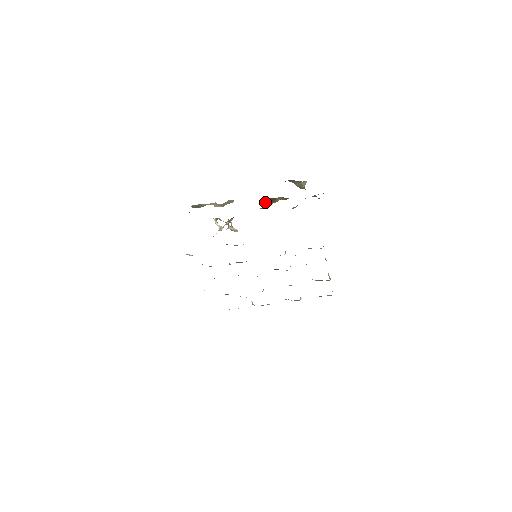
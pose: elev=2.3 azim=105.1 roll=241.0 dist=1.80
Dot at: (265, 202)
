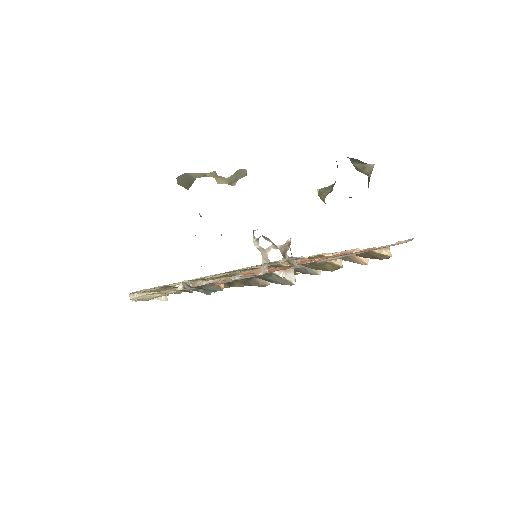
Dot at: occluded
